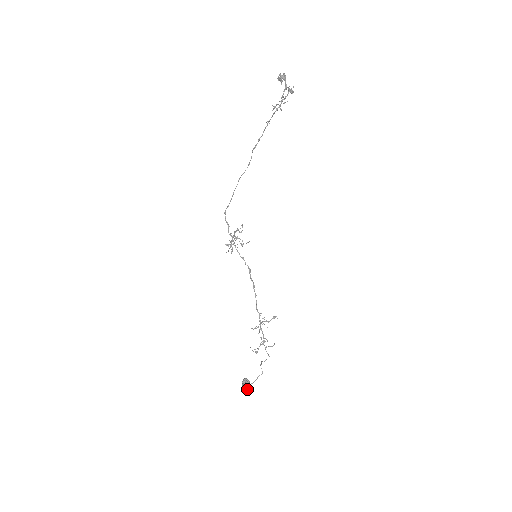
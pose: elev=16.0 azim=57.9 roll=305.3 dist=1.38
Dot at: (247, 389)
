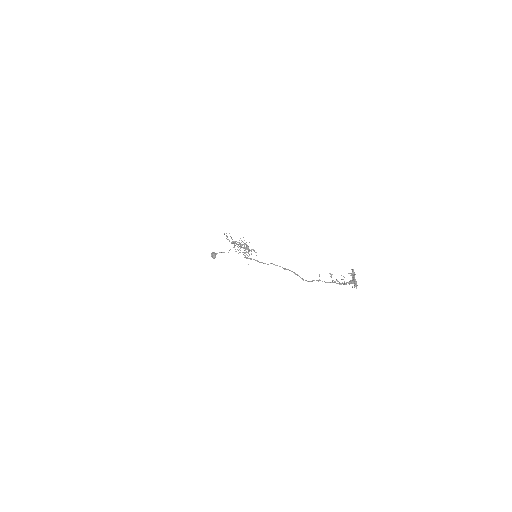
Dot at: occluded
